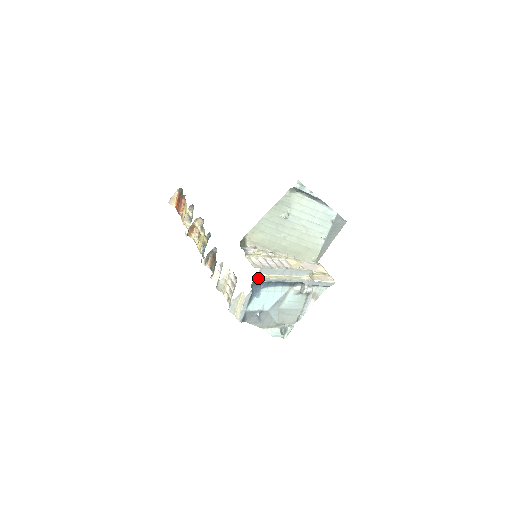
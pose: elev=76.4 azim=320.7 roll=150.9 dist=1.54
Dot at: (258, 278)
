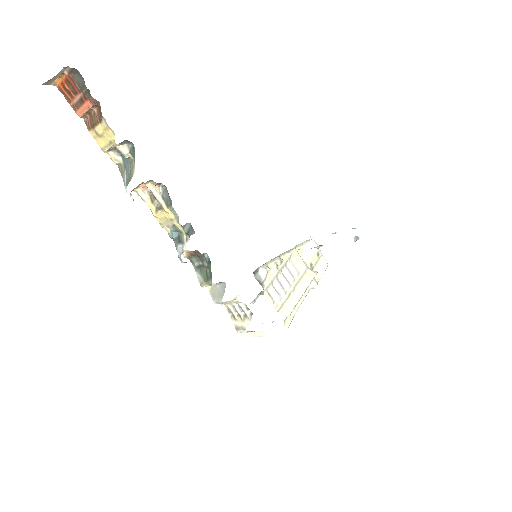
Dot at: occluded
